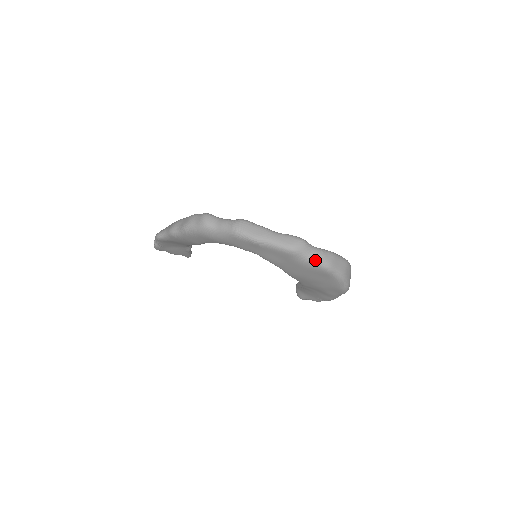
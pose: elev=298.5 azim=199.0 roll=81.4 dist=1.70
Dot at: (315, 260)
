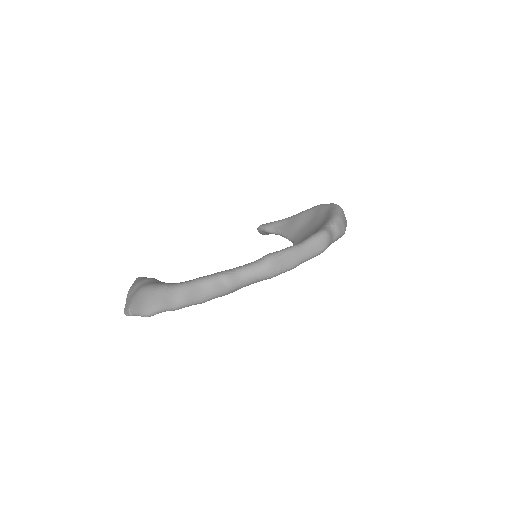
Dot at: (337, 238)
